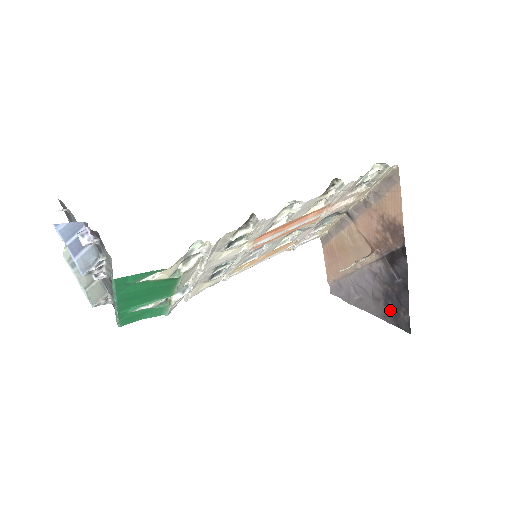
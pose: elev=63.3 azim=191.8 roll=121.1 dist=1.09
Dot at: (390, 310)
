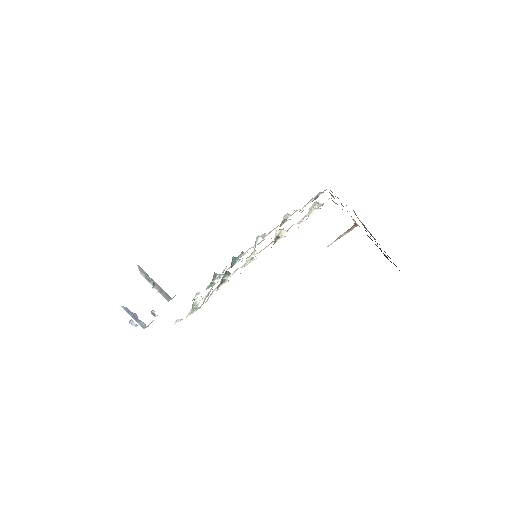
Dot at: occluded
